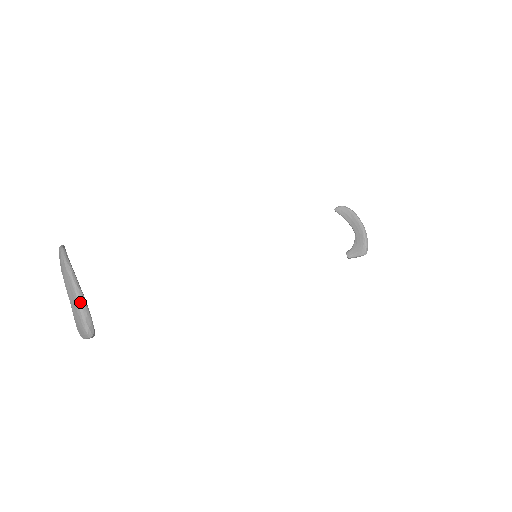
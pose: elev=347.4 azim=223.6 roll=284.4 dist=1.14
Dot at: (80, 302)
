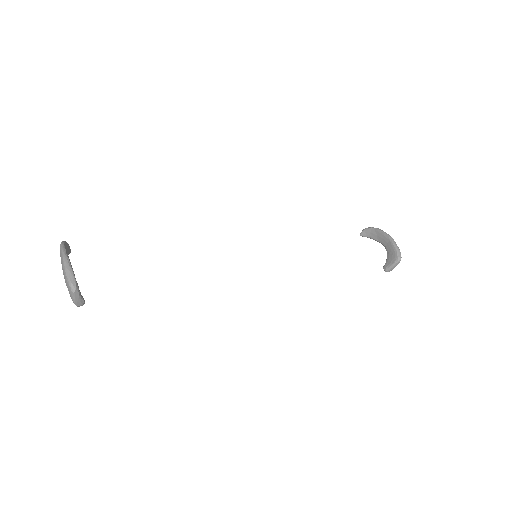
Dot at: (65, 263)
